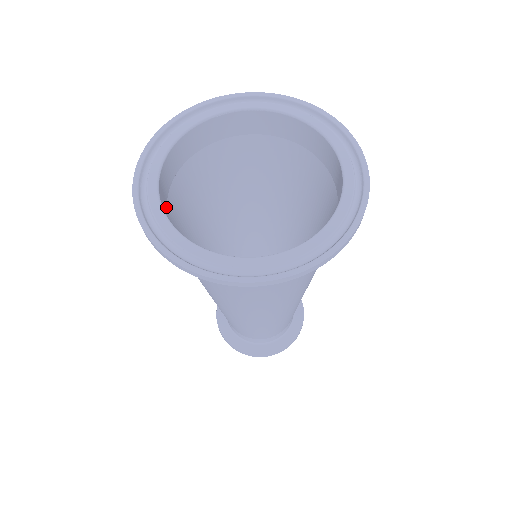
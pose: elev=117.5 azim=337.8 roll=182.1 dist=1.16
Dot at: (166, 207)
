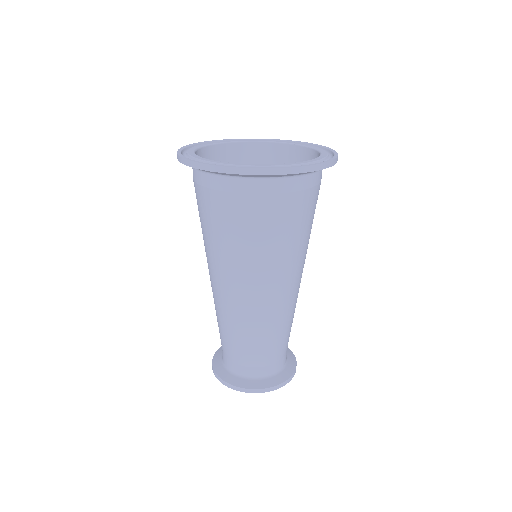
Dot at: occluded
